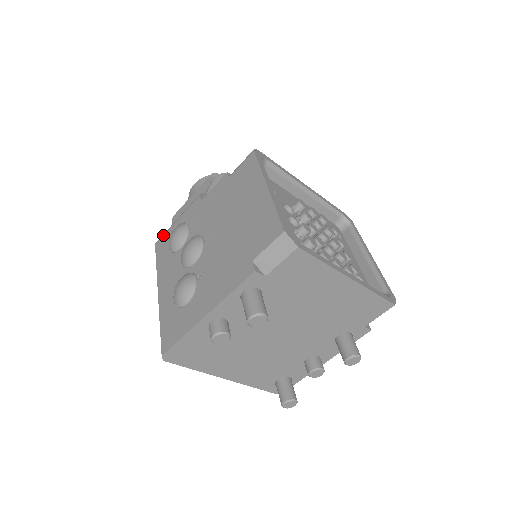
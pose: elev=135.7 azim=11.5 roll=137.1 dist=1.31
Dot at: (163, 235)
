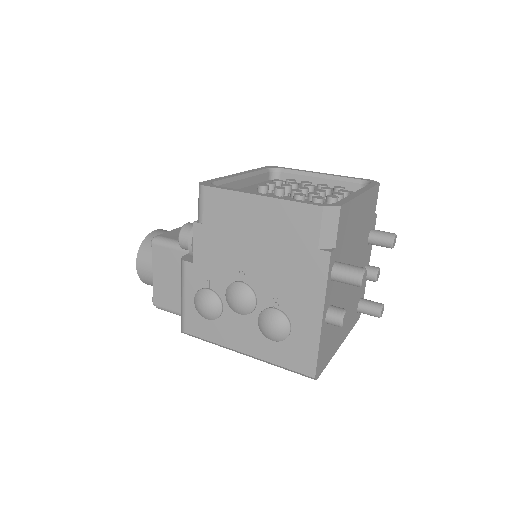
Dot at: (184, 319)
